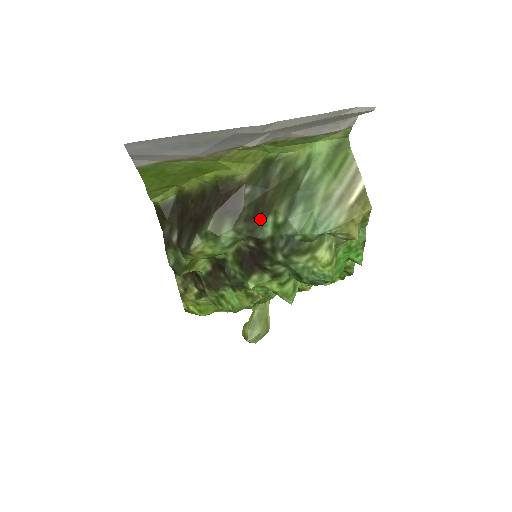
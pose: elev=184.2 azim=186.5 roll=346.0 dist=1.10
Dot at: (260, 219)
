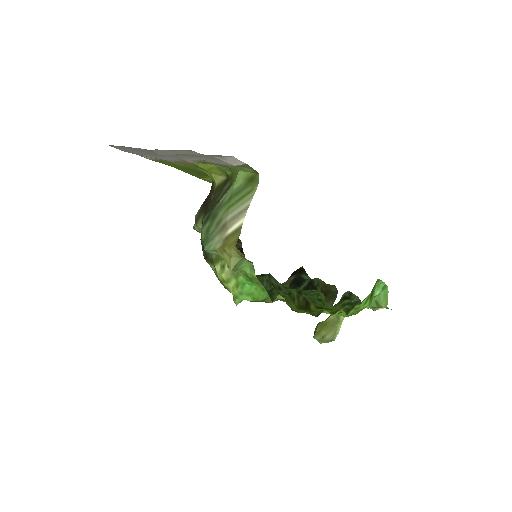
Dot at: occluded
